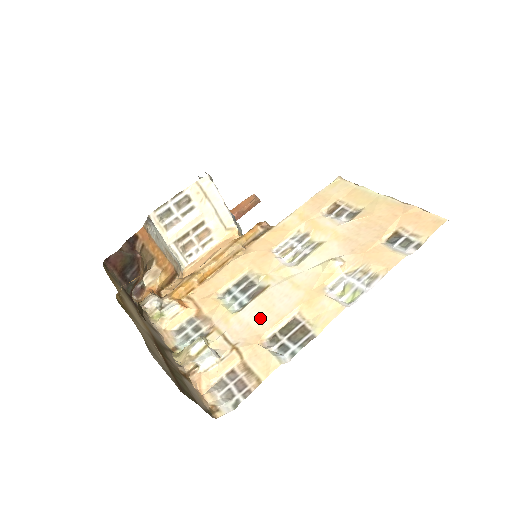
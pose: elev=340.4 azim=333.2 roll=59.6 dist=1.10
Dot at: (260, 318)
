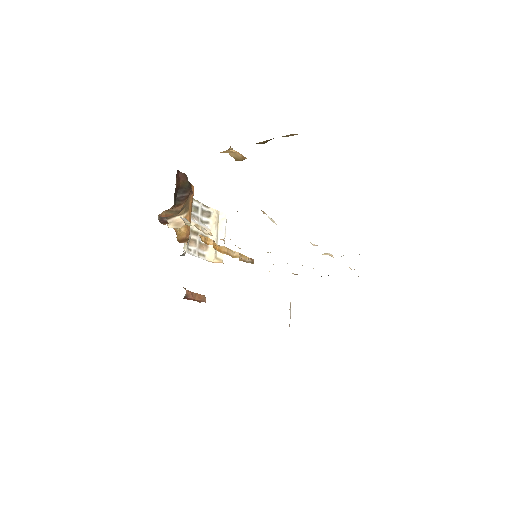
Dot at: occluded
